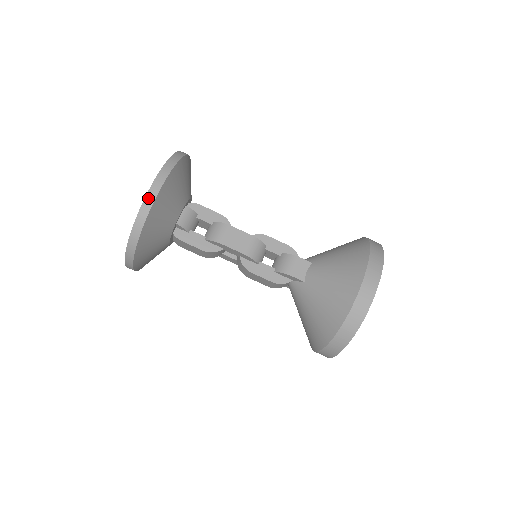
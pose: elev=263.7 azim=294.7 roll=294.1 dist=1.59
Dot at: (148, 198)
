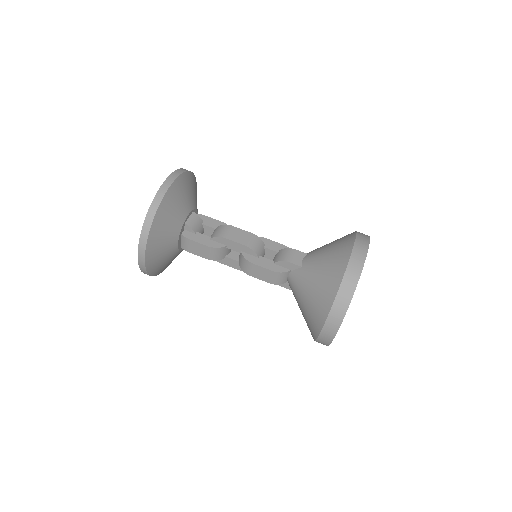
Dot at: (163, 188)
